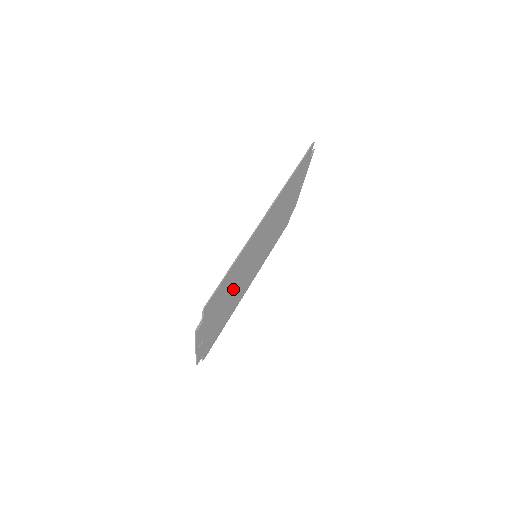
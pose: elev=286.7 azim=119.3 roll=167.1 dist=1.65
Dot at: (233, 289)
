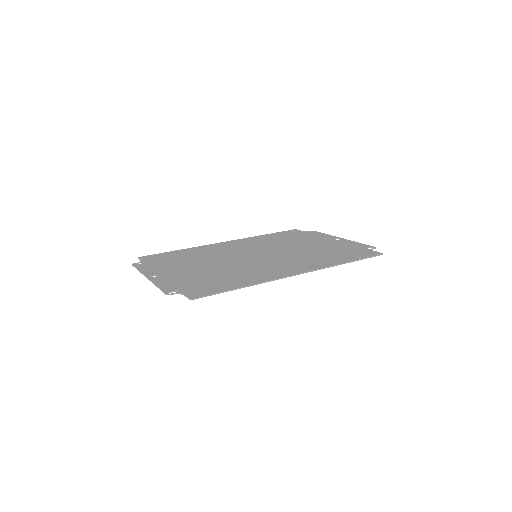
Dot at: (218, 267)
